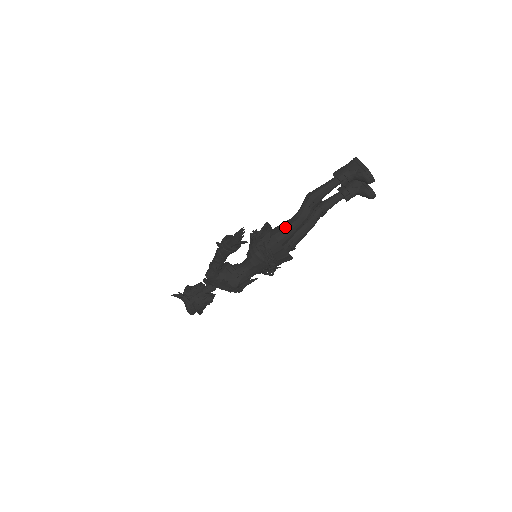
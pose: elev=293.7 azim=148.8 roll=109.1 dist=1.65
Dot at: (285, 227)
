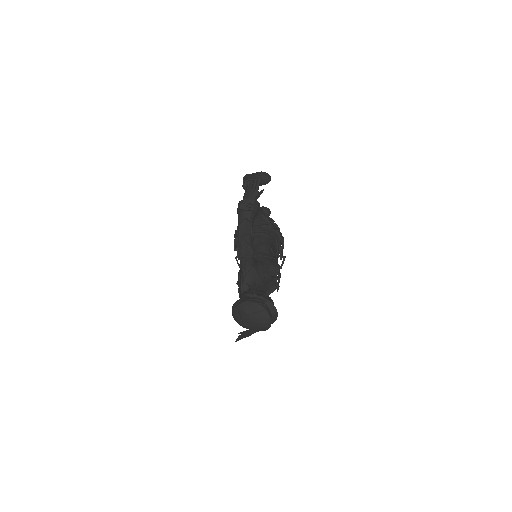
Dot at: occluded
